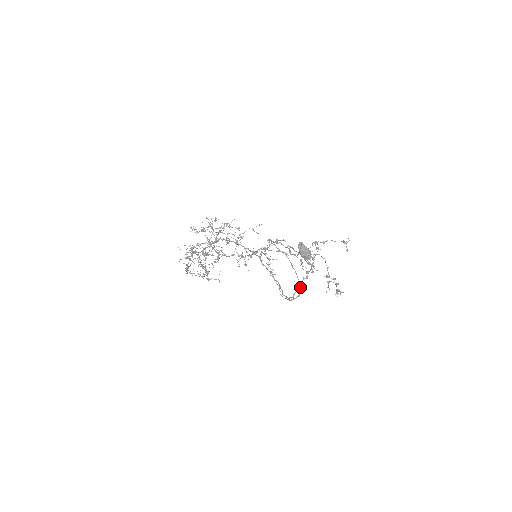
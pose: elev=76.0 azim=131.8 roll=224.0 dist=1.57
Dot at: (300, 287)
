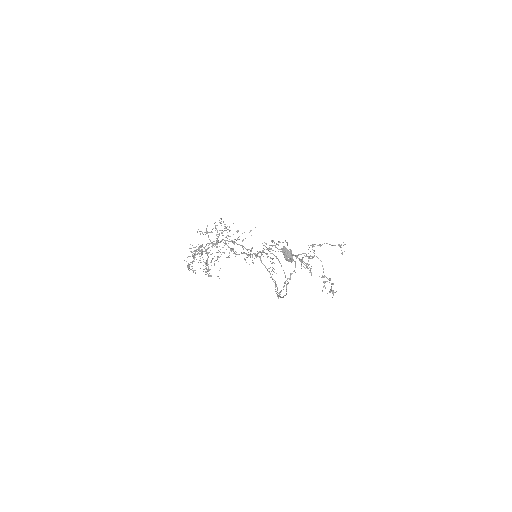
Dot at: (284, 286)
